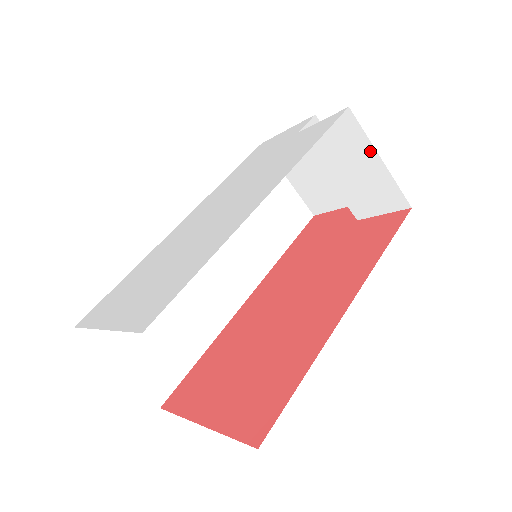
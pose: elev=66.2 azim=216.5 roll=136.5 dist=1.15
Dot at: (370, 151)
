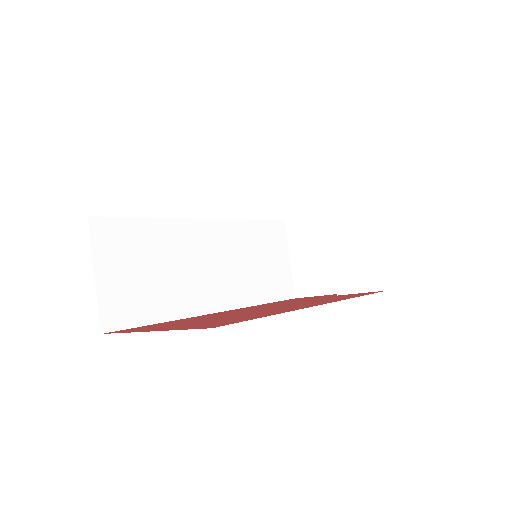
Dot at: (374, 231)
